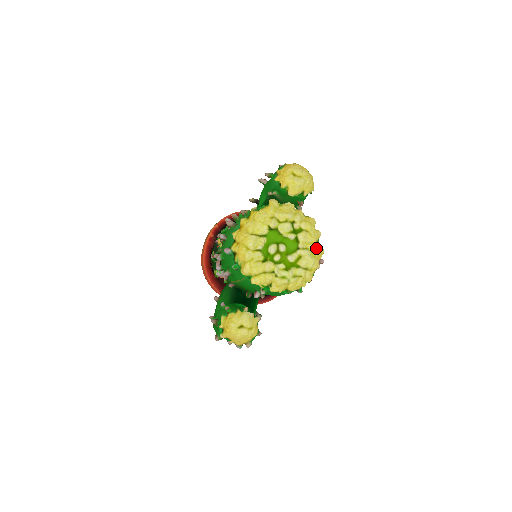
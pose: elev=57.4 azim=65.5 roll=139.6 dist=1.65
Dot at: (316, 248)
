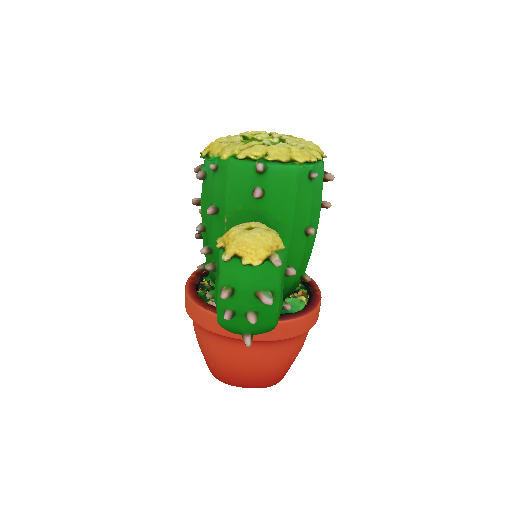
Dot at: (309, 141)
